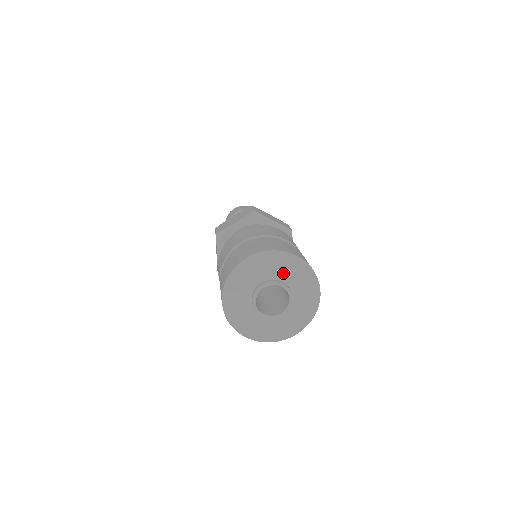
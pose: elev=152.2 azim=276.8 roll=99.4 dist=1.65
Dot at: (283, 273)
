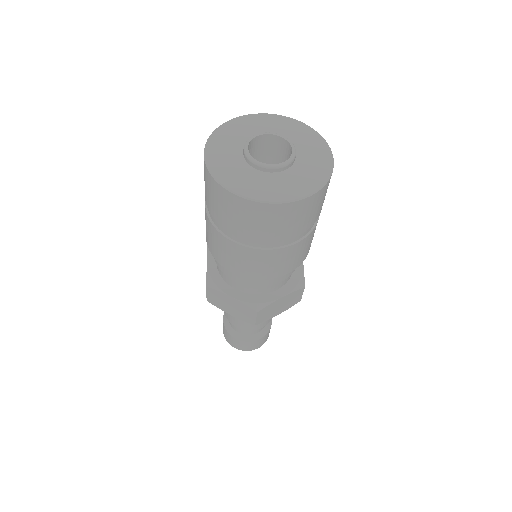
Dot at: (282, 132)
